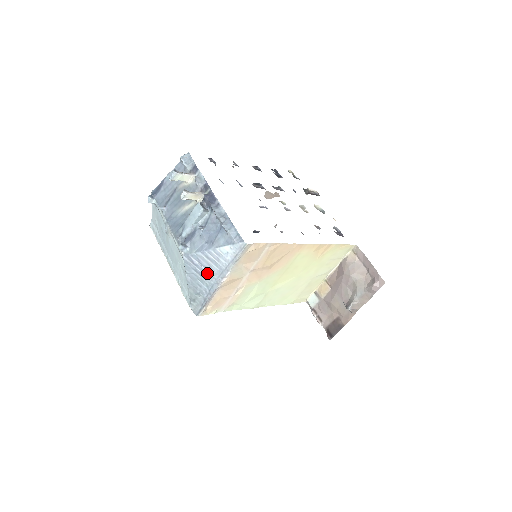
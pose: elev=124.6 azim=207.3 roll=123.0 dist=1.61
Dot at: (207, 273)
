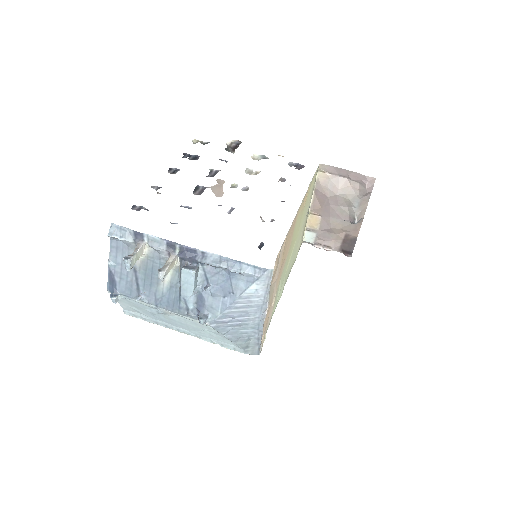
Dot at: (245, 319)
